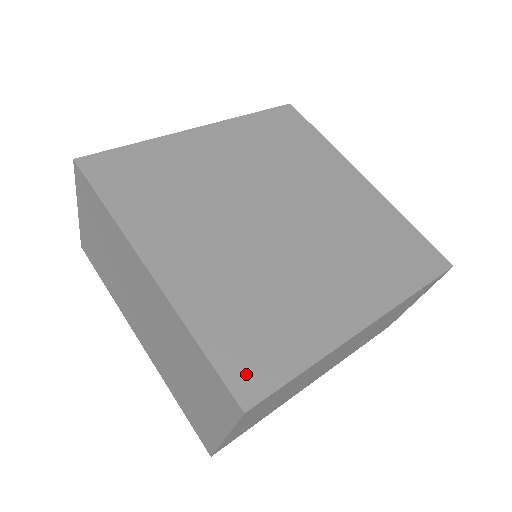
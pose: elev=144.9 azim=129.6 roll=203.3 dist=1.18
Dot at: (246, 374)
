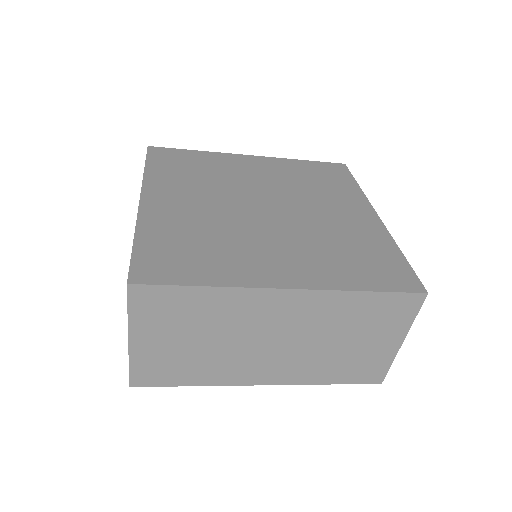
Dot at: (399, 280)
